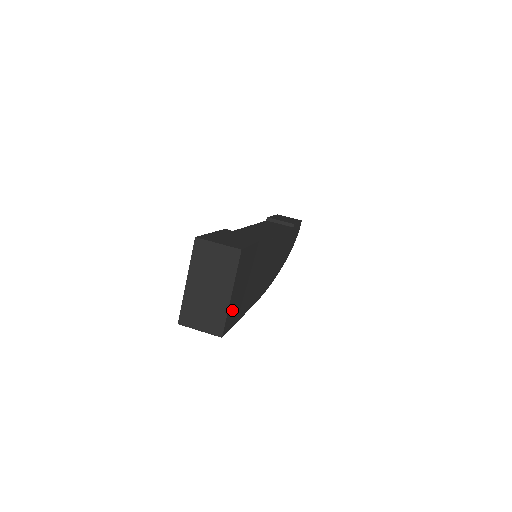
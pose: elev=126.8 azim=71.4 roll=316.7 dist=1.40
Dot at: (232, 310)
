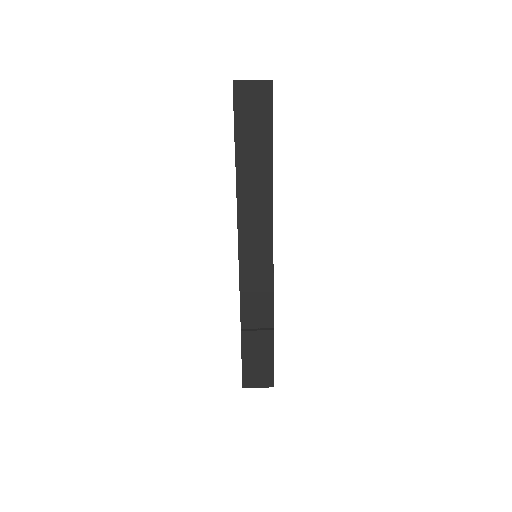
Dot at: occluded
